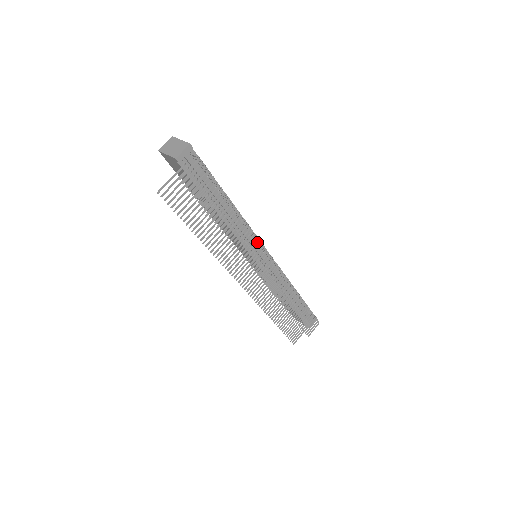
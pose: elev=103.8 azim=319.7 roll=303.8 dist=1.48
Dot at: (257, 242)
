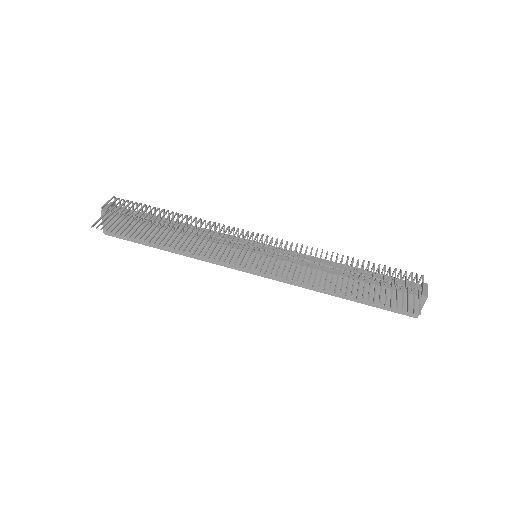
Dot at: (223, 226)
